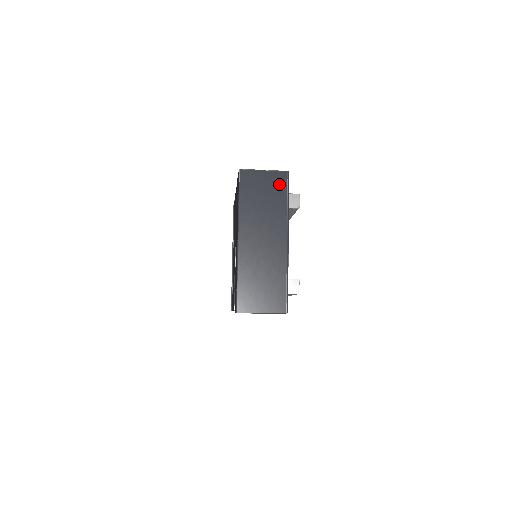
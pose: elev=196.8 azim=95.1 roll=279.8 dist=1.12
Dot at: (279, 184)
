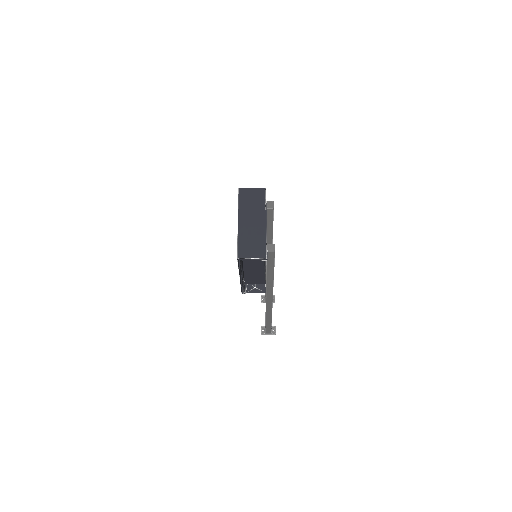
Dot at: (261, 194)
